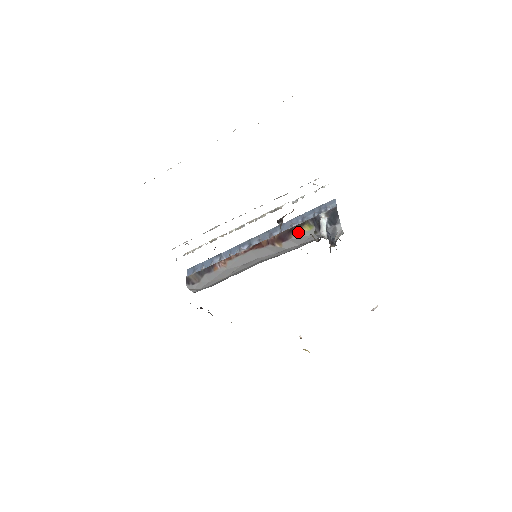
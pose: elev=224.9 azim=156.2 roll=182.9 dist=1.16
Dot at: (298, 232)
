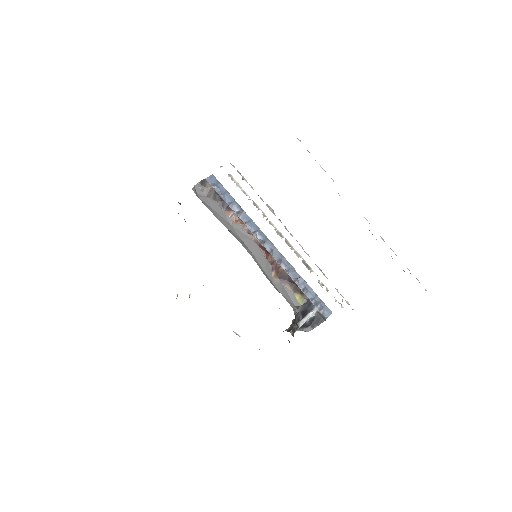
Dot at: (293, 291)
